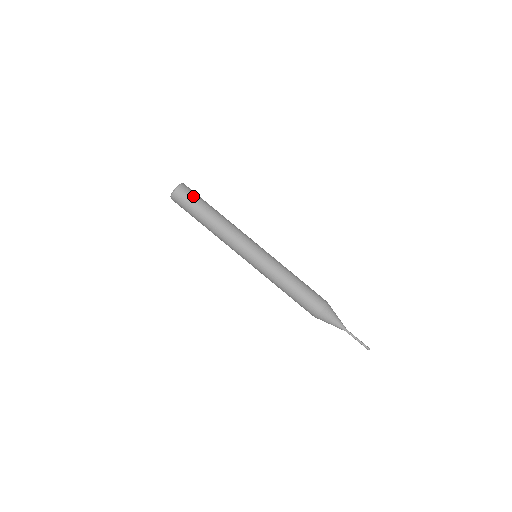
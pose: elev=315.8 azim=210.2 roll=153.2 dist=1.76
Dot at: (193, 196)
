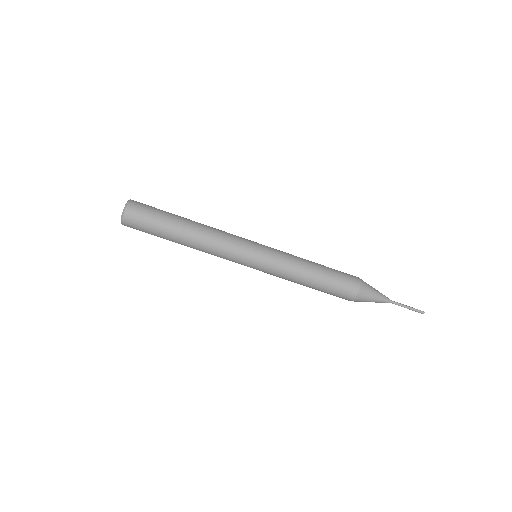
Dot at: (147, 219)
